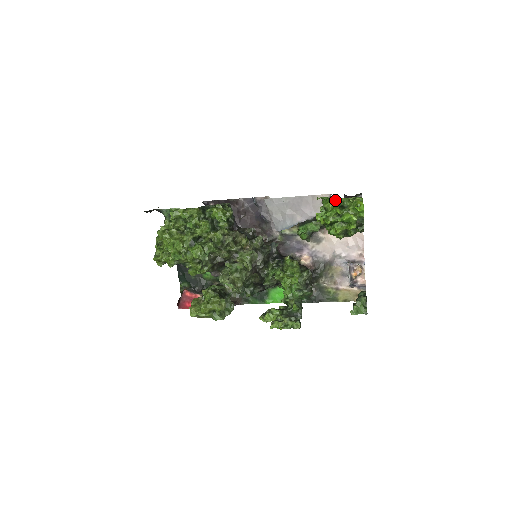
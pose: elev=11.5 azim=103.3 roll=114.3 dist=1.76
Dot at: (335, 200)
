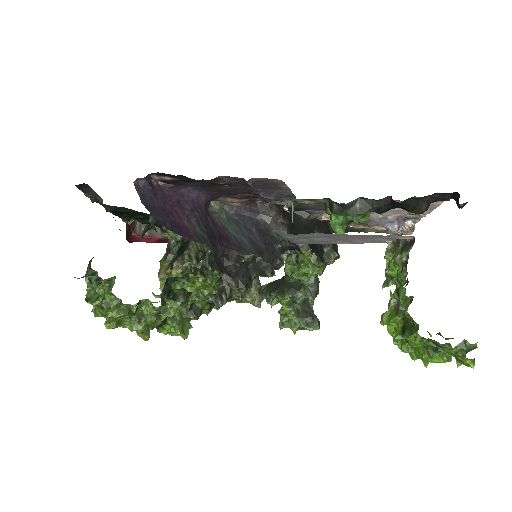
Dot at: (427, 343)
